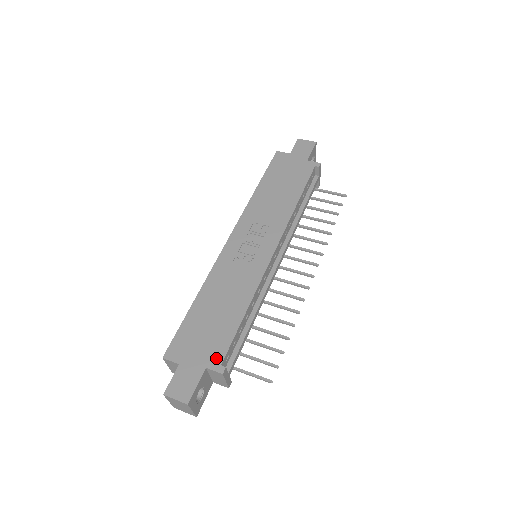
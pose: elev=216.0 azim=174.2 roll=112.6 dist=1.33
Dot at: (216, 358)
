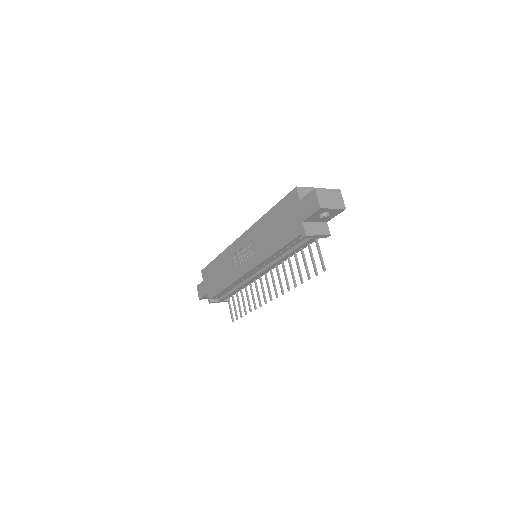
Dot at: (210, 294)
